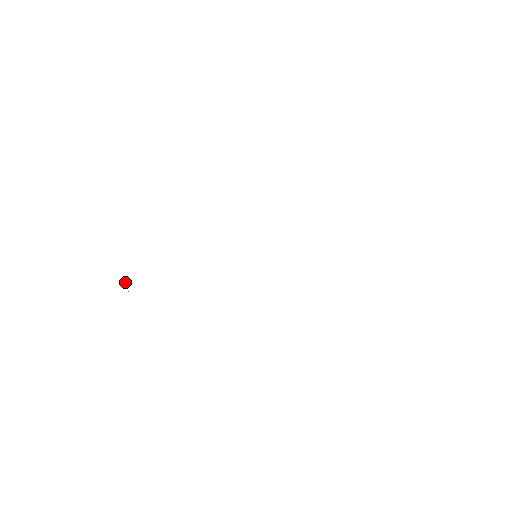
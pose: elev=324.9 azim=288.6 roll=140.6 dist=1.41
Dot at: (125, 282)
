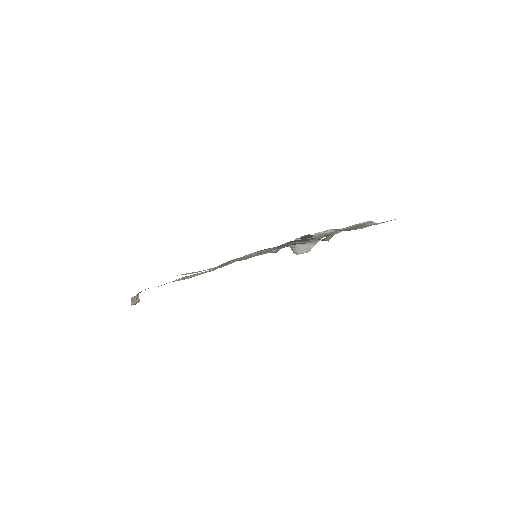
Dot at: (139, 299)
